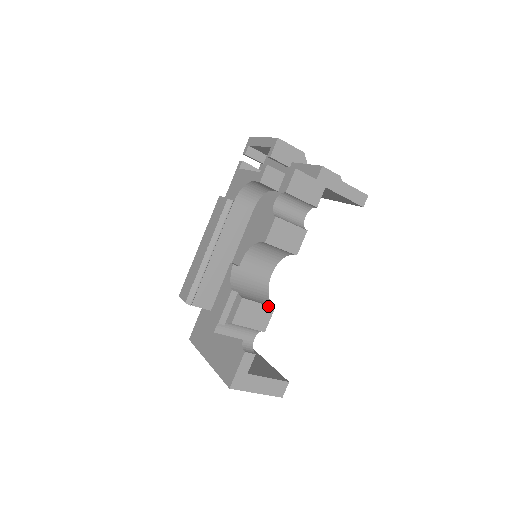
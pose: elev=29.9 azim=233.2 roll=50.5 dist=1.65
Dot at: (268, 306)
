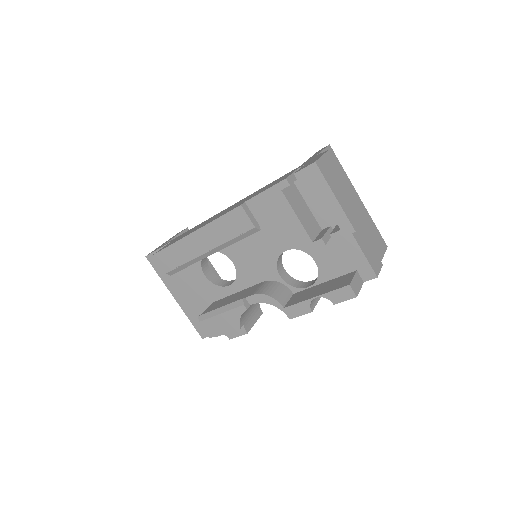
Dot at: (259, 317)
